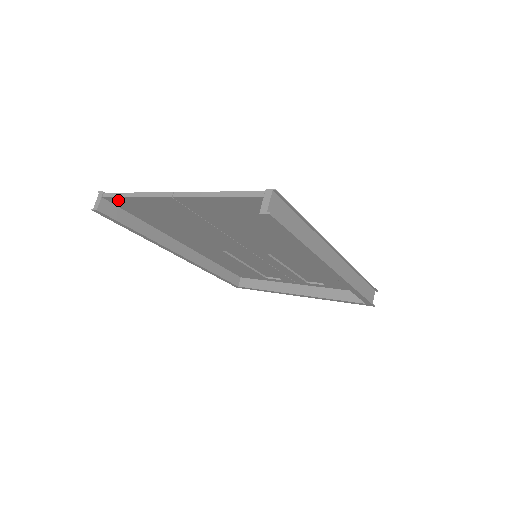
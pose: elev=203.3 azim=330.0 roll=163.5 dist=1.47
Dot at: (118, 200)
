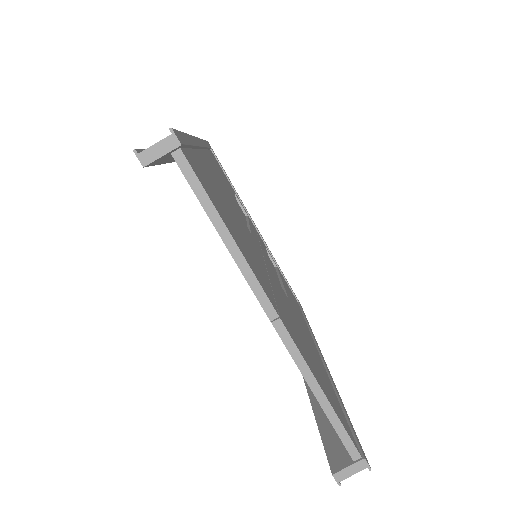
Dot at: (191, 183)
